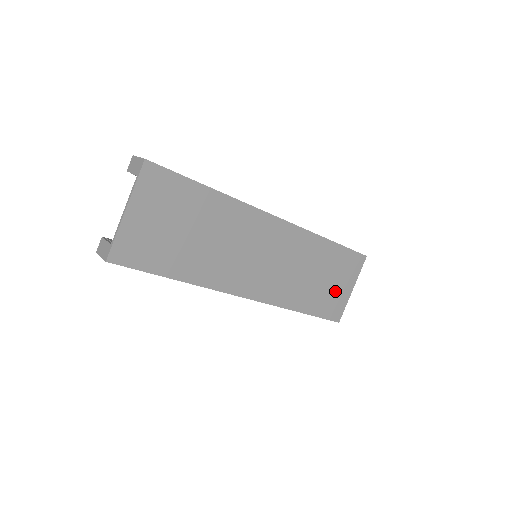
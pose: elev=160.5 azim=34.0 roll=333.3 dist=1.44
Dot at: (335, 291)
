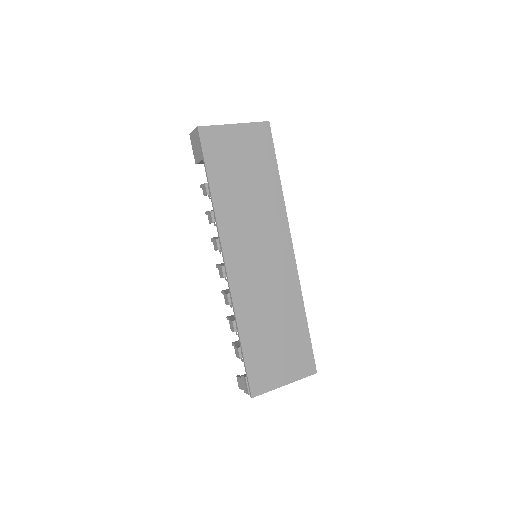
Dot at: (274, 363)
